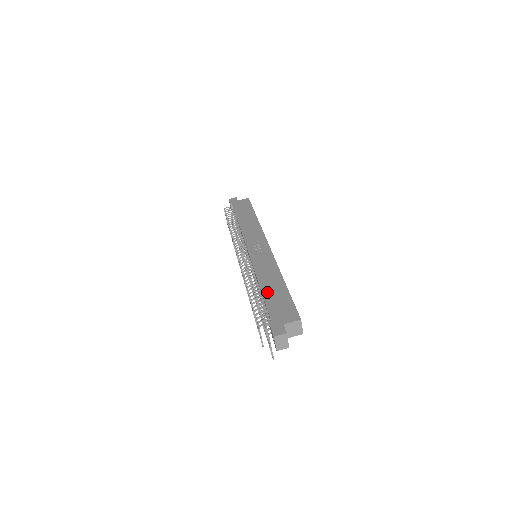
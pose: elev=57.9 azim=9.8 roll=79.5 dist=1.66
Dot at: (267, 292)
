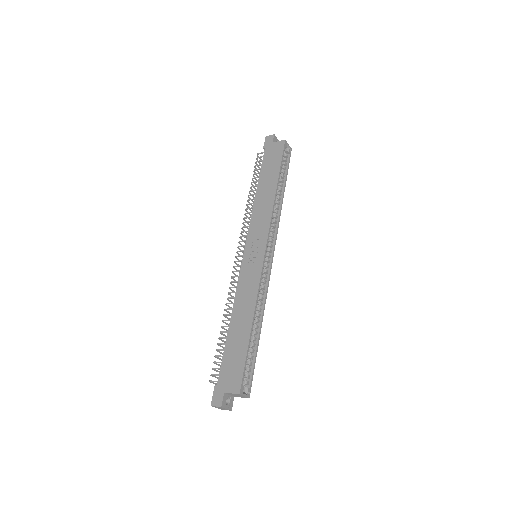
Dot at: (231, 336)
